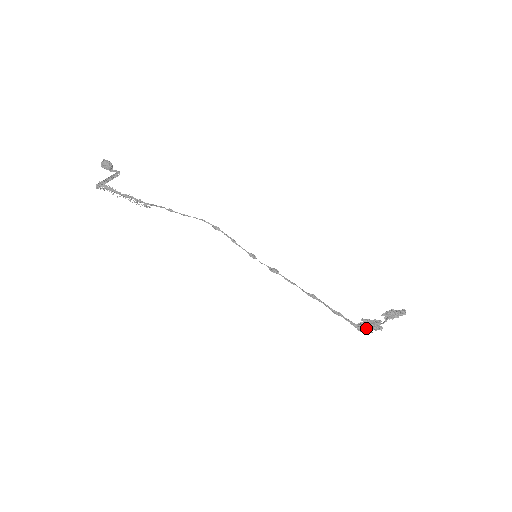
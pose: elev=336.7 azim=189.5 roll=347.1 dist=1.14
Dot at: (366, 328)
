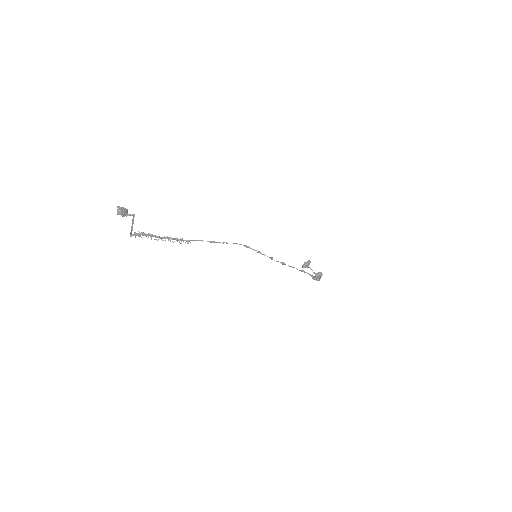
Dot at: (319, 278)
